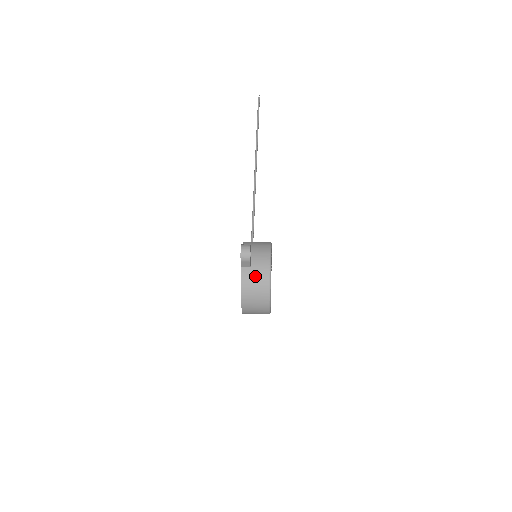
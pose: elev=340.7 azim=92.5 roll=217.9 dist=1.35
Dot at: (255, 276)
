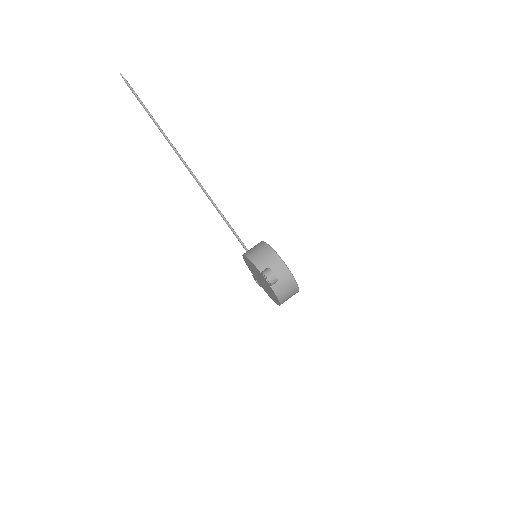
Dot at: (284, 285)
